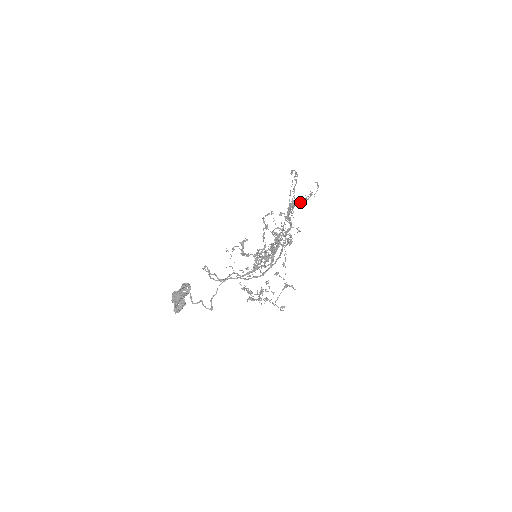
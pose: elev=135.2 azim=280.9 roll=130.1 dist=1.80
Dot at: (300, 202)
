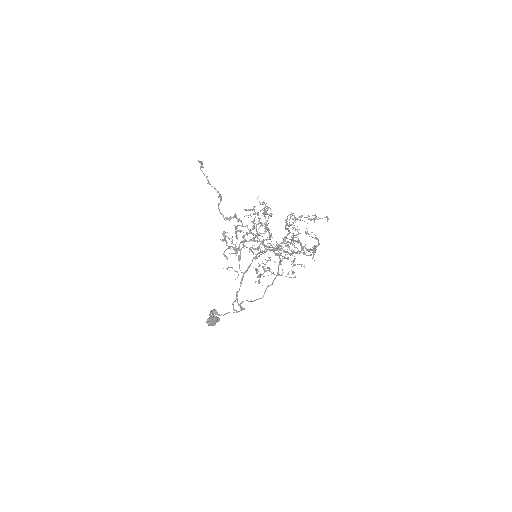
Dot at: occluded
